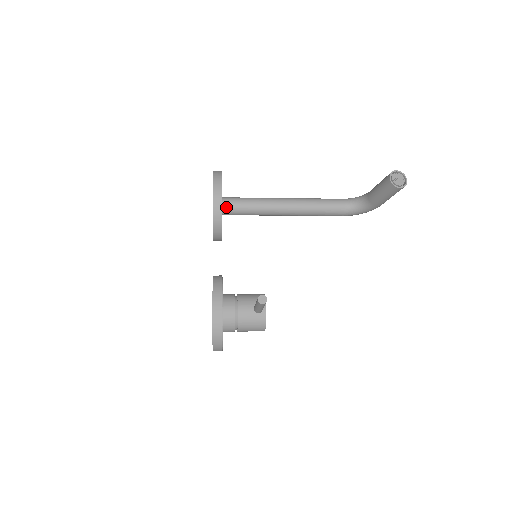
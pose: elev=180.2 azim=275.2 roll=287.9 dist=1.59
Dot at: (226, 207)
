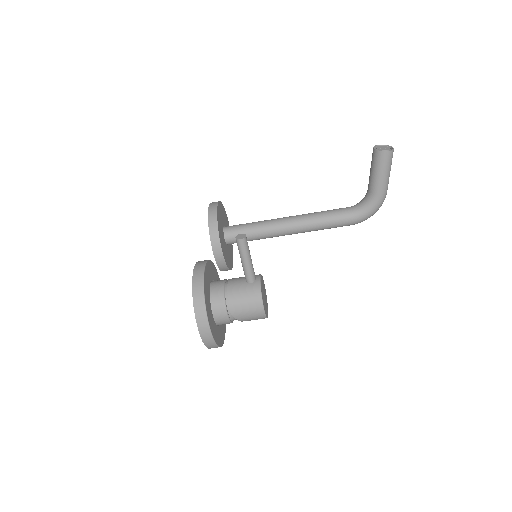
Dot at: (228, 231)
